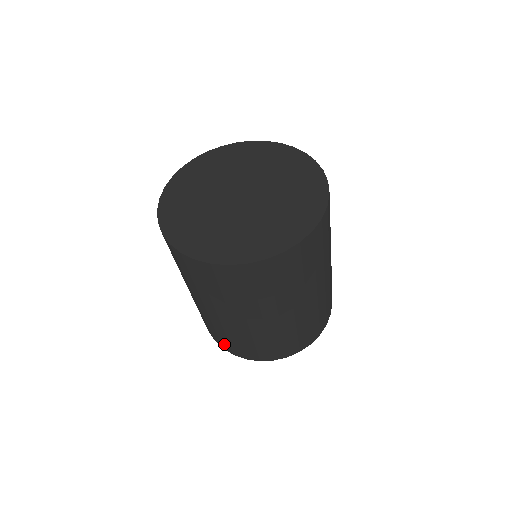
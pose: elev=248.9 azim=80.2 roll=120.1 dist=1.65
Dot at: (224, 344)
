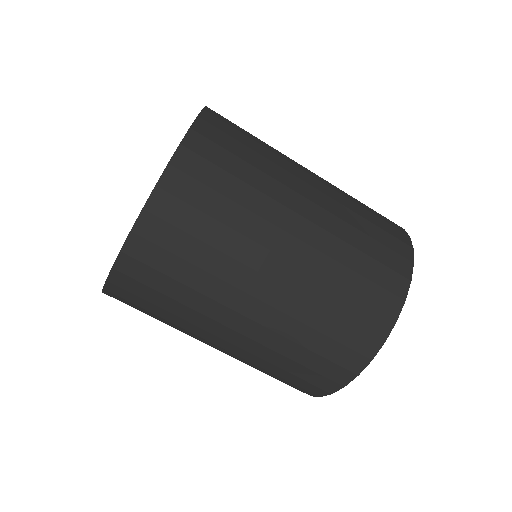
Dot at: (295, 387)
